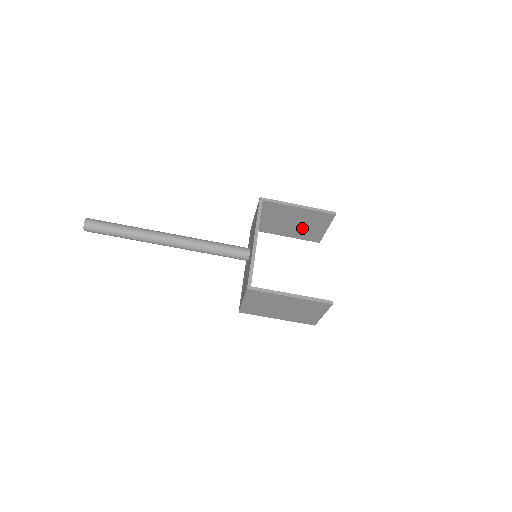
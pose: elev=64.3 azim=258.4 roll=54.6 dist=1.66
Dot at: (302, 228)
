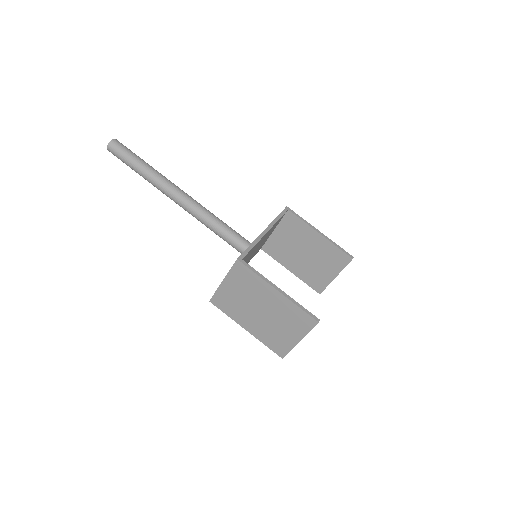
Dot at: (311, 265)
